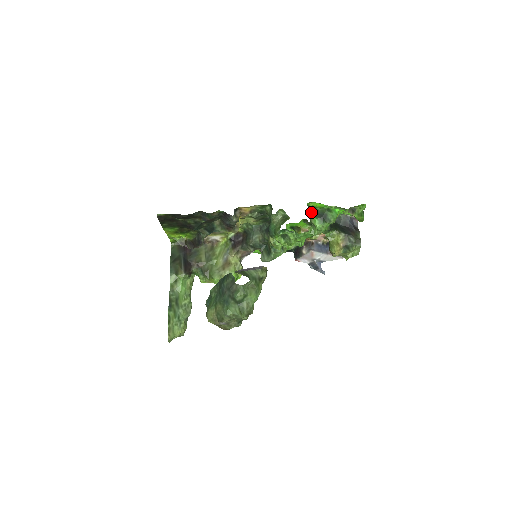
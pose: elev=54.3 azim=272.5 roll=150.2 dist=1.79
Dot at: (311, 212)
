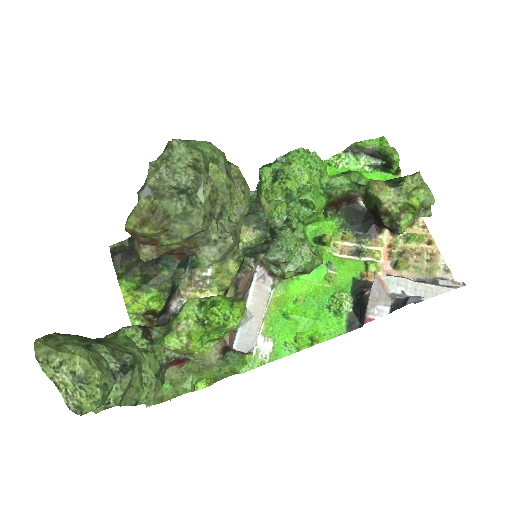
Dot at: occluded
